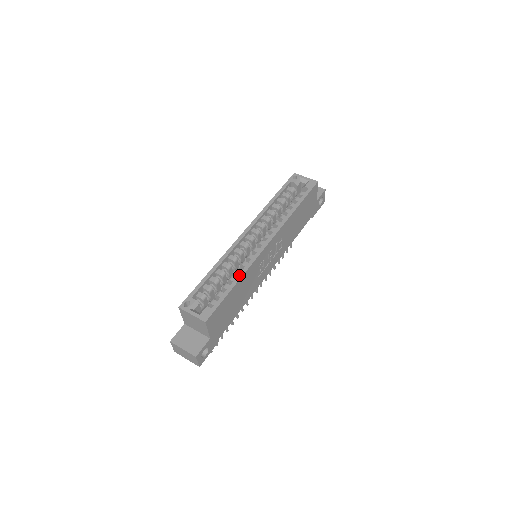
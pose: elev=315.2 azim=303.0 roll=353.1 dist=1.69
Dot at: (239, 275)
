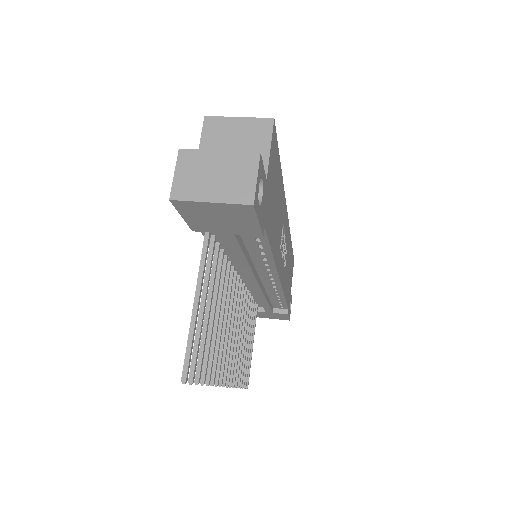
Dot at: occluded
